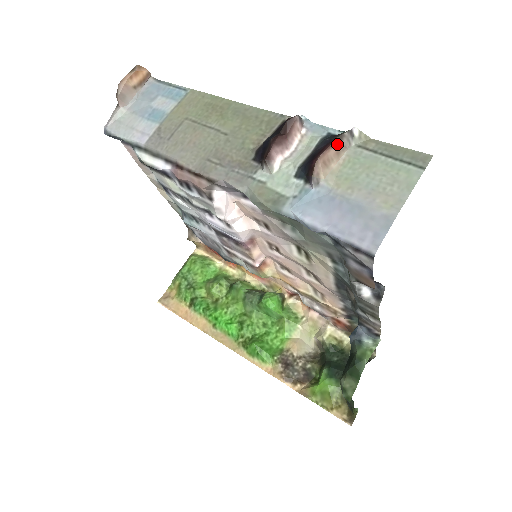
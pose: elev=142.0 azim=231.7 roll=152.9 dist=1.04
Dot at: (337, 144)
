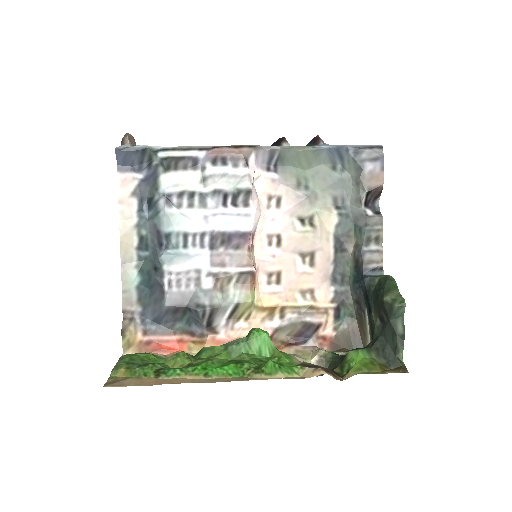
Dot at: occluded
